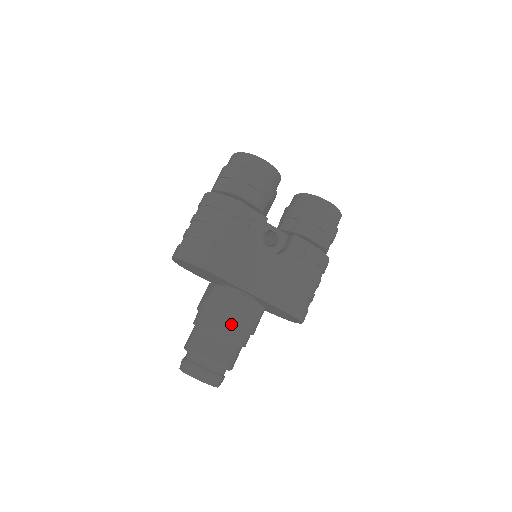
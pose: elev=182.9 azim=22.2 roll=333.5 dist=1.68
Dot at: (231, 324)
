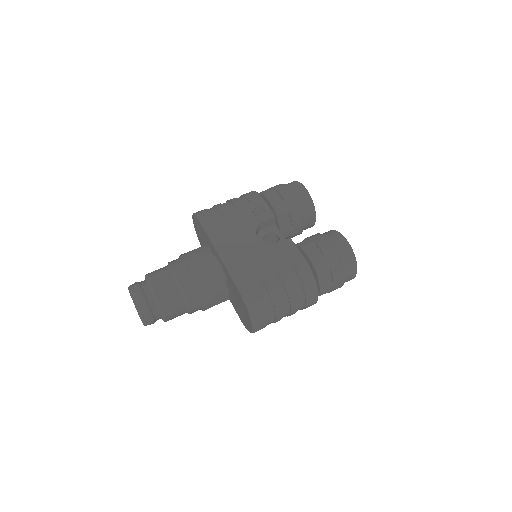
Dot at: (186, 266)
